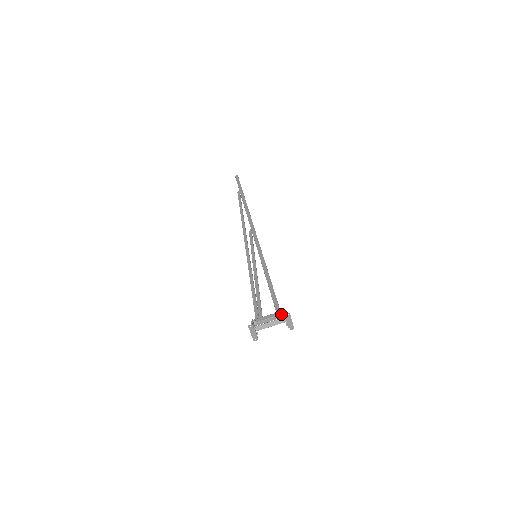
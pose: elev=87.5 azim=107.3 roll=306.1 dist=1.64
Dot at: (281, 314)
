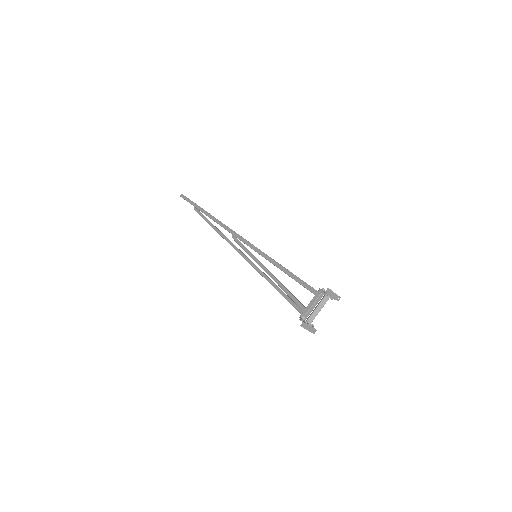
Dot at: (320, 294)
